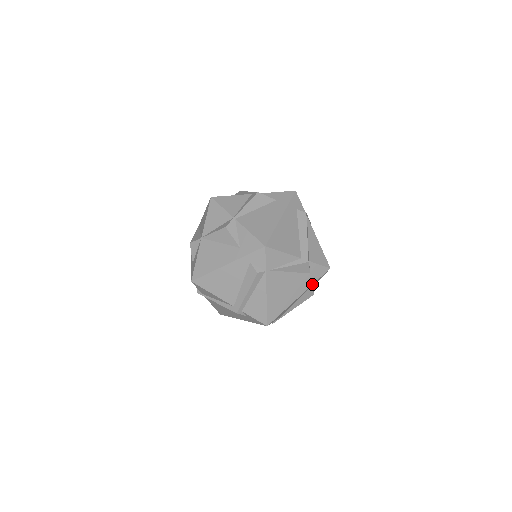
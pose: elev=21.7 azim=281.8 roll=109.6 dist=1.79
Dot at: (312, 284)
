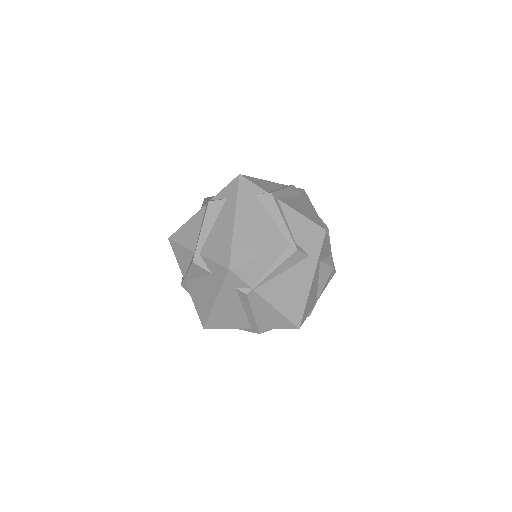
Dot at: occluded
